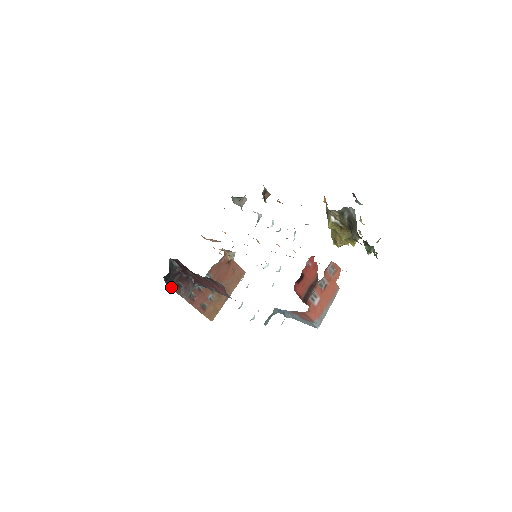
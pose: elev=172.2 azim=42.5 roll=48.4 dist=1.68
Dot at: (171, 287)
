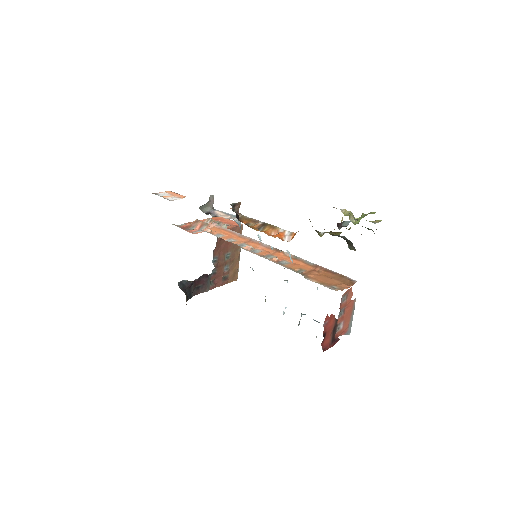
Dot at: occluded
